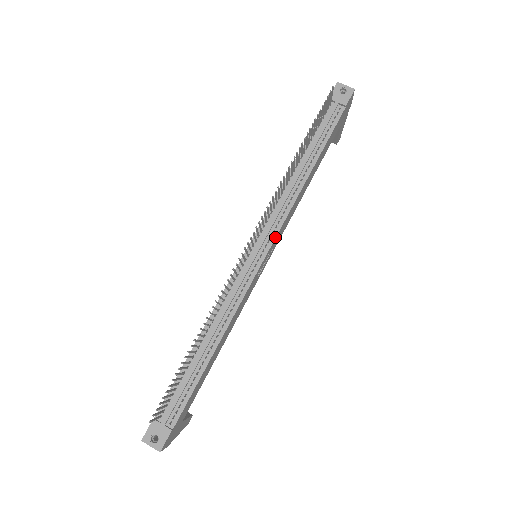
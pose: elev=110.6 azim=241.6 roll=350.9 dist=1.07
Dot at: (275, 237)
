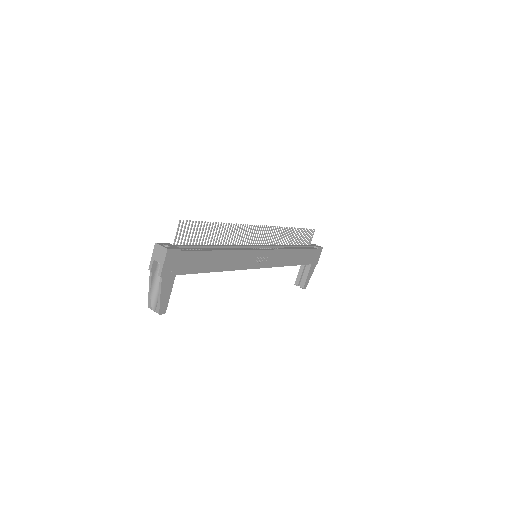
Dot at: (272, 249)
